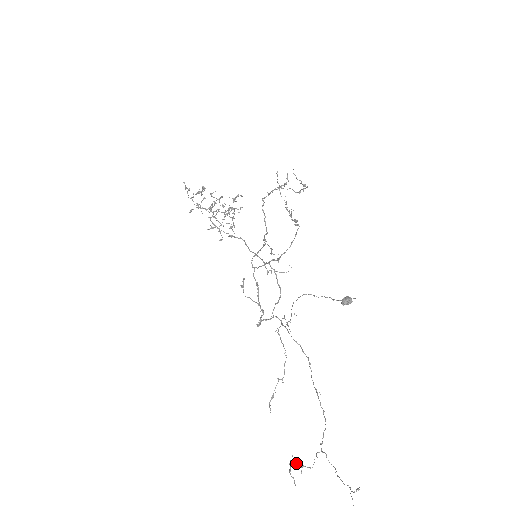
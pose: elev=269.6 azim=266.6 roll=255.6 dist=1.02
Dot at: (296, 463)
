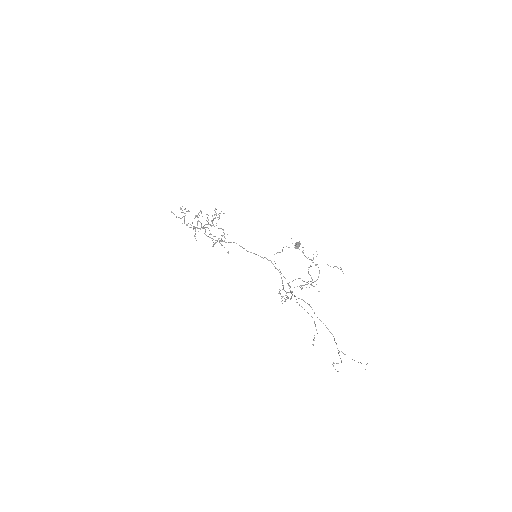
Dot at: occluded
